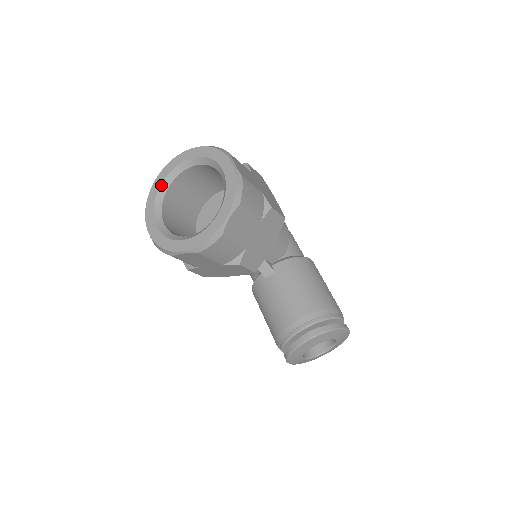
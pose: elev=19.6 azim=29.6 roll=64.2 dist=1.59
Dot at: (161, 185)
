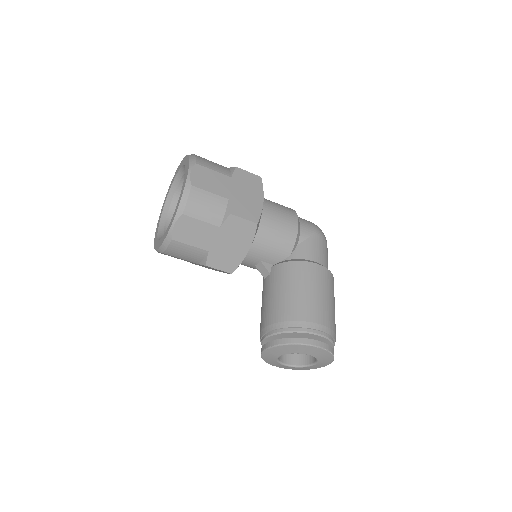
Dot at: (170, 189)
